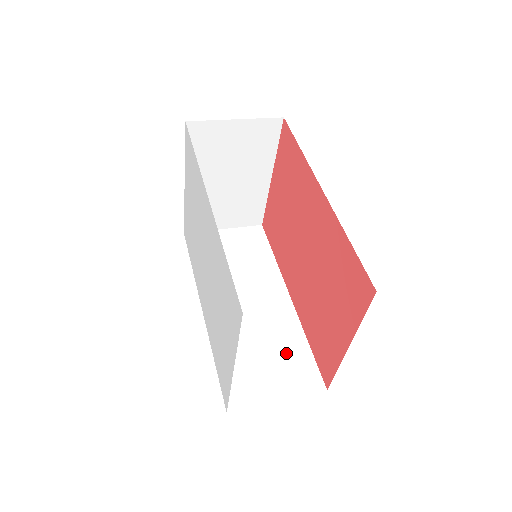
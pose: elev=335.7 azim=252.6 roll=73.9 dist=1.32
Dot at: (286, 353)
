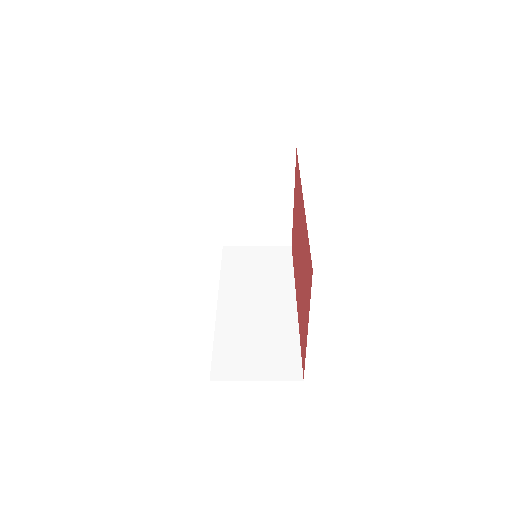
Dot at: (277, 346)
